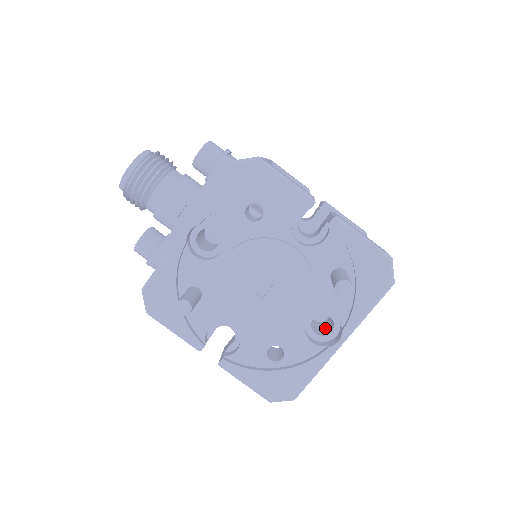
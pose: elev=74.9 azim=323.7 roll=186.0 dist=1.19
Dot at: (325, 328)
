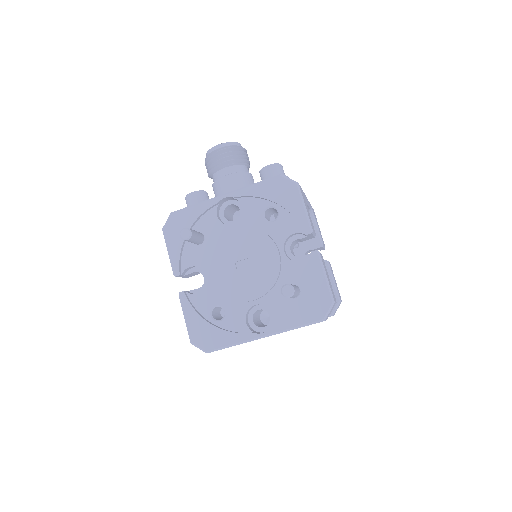
Dot at: (262, 326)
